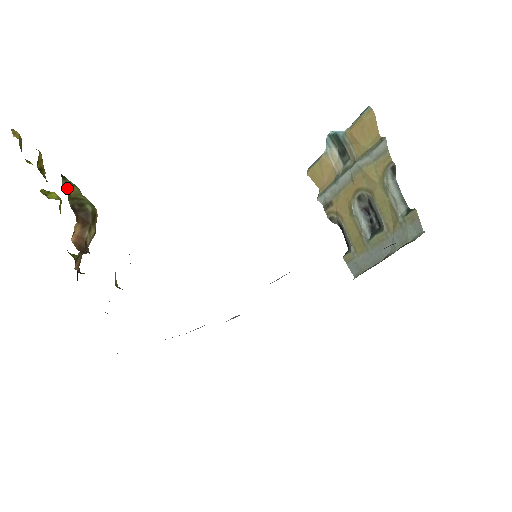
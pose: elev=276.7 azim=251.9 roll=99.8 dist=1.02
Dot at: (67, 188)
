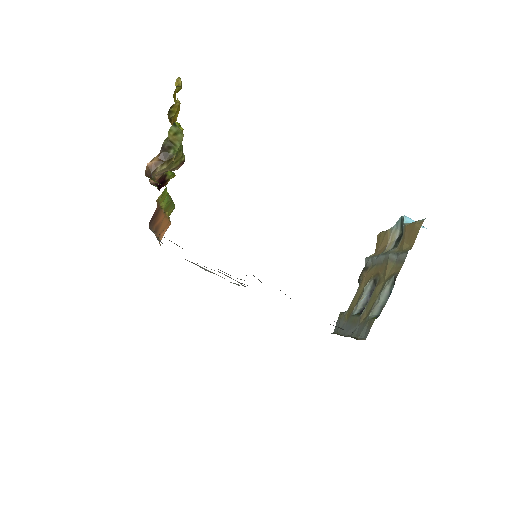
Dot at: (173, 132)
